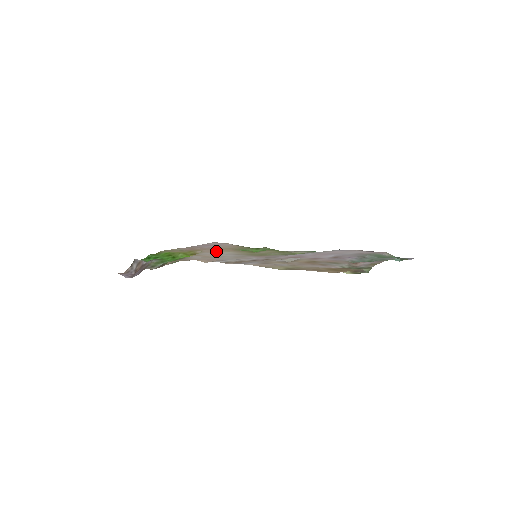
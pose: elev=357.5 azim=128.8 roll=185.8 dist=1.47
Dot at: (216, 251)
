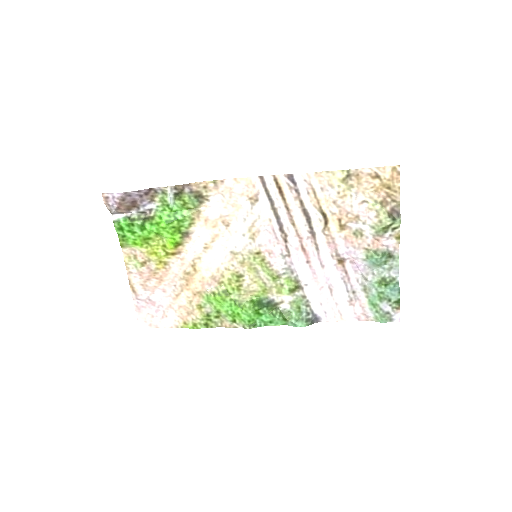
Dot at: (192, 268)
